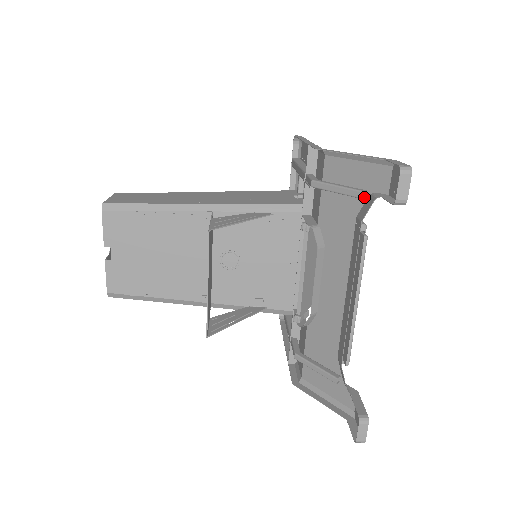
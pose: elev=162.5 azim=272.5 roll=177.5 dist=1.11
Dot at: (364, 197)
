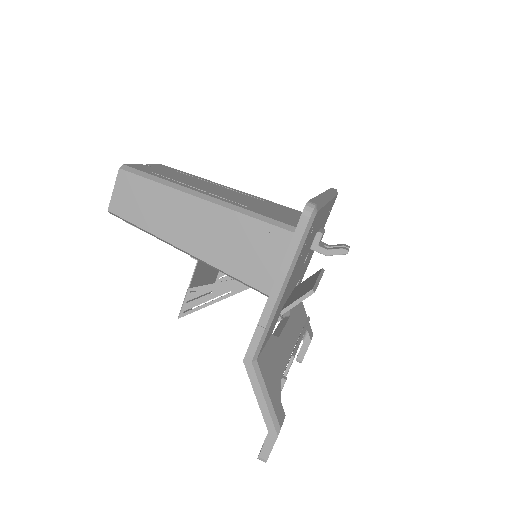
Dot at: (278, 392)
